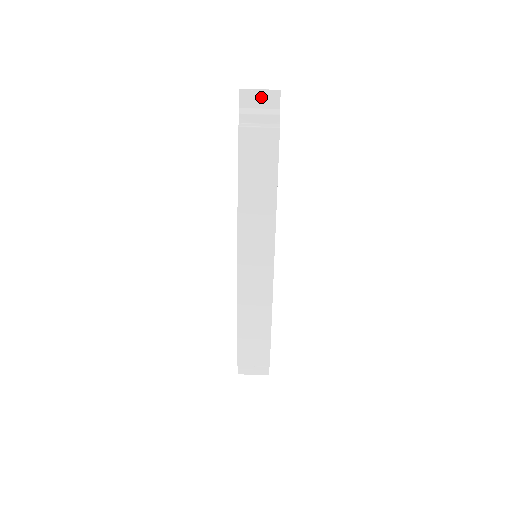
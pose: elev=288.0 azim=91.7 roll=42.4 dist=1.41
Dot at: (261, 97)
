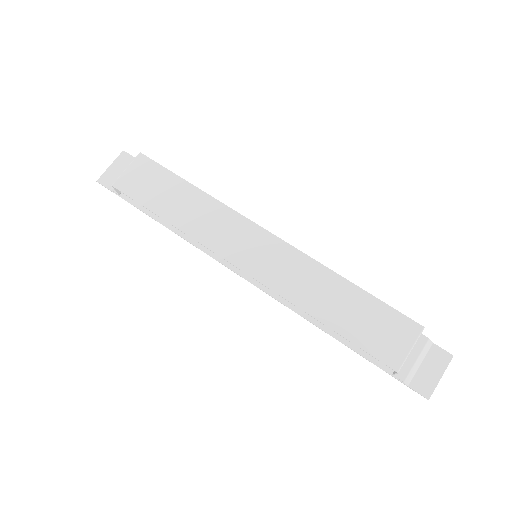
Dot at: (116, 168)
